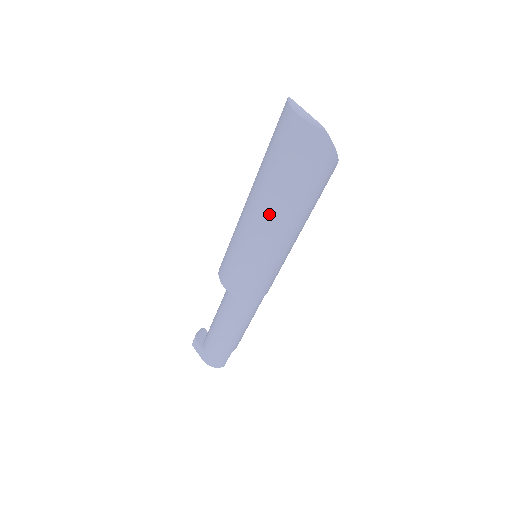
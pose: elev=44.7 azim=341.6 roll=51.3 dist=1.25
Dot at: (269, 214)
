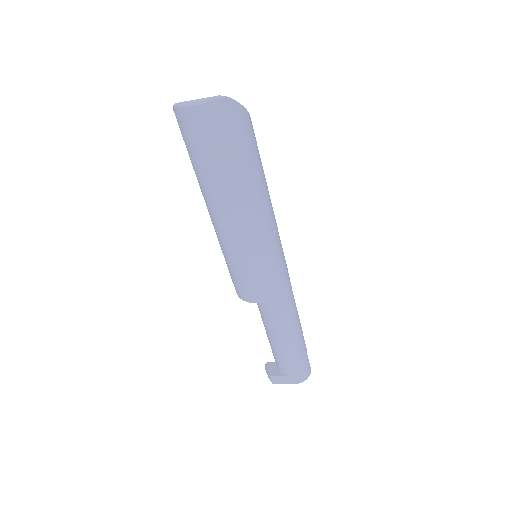
Dot at: (241, 205)
